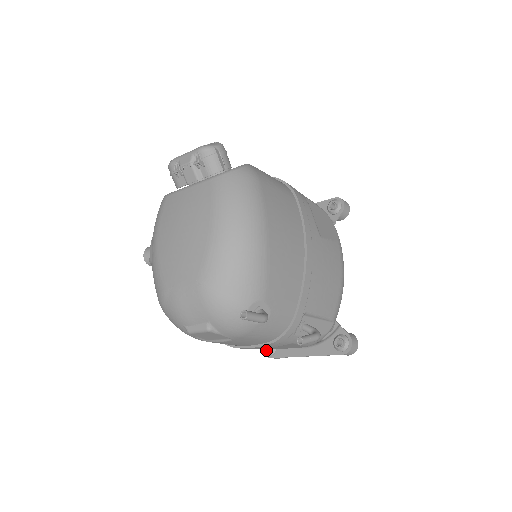
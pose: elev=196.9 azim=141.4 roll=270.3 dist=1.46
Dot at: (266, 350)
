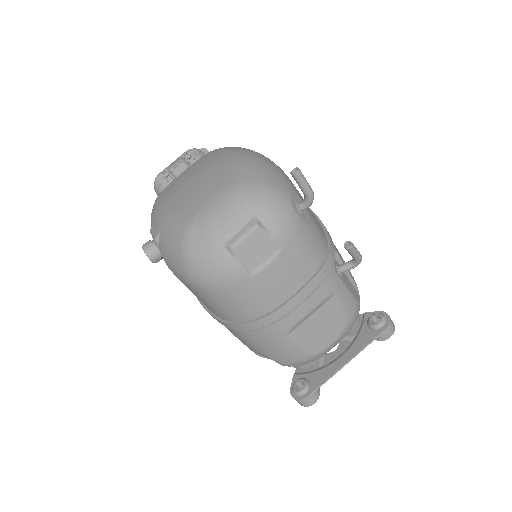
Dot at: (297, 390)
